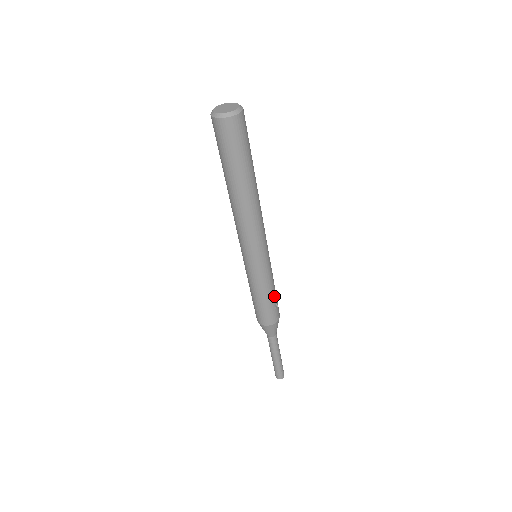
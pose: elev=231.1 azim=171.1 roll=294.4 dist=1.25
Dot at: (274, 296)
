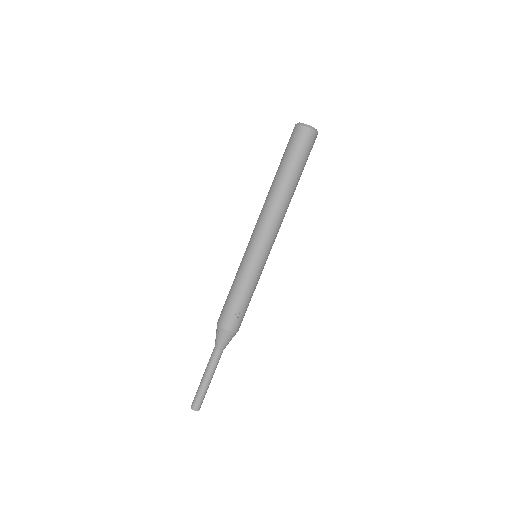
Dot at: (242, 302)
